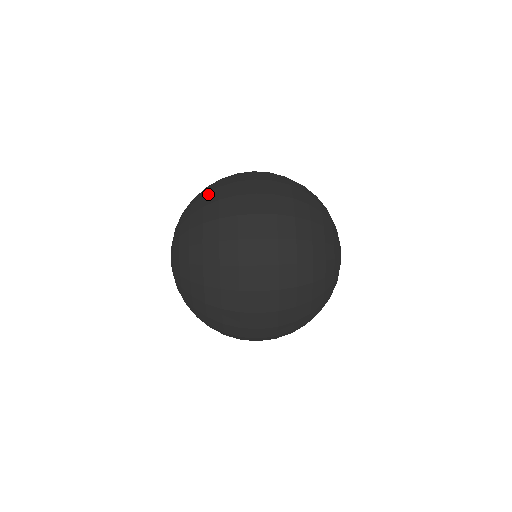
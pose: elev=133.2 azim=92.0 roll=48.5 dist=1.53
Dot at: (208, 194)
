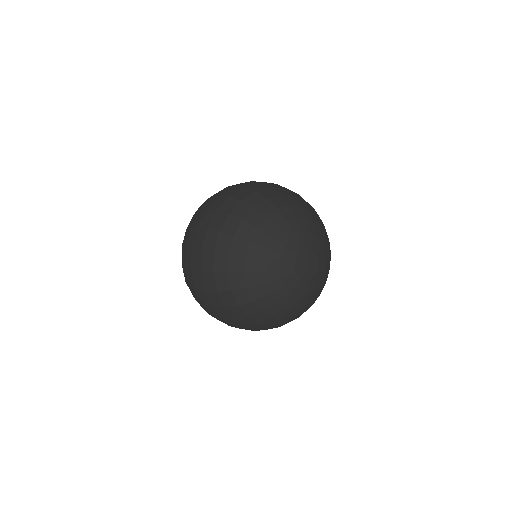
Dot at: occluded
